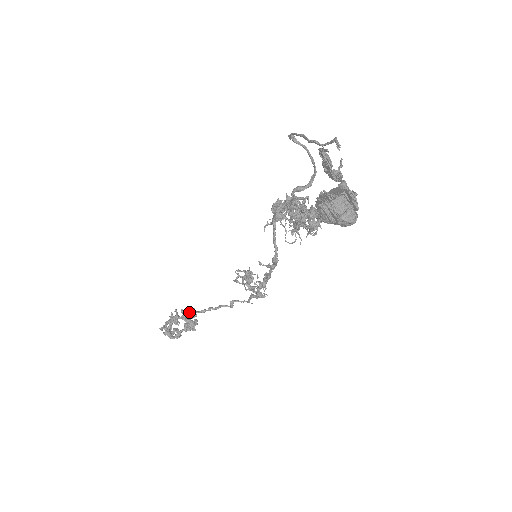
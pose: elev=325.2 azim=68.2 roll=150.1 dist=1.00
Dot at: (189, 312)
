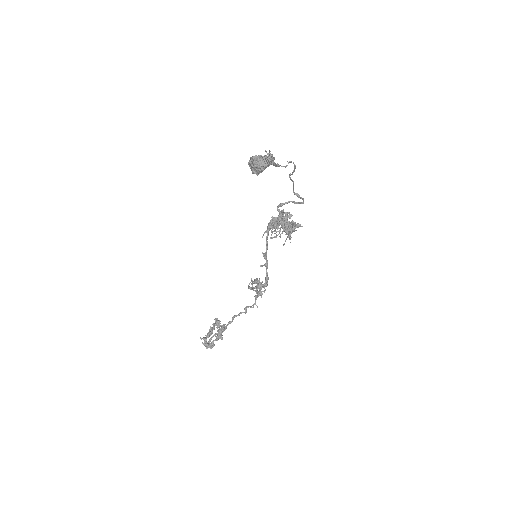
Dot at: occluded
